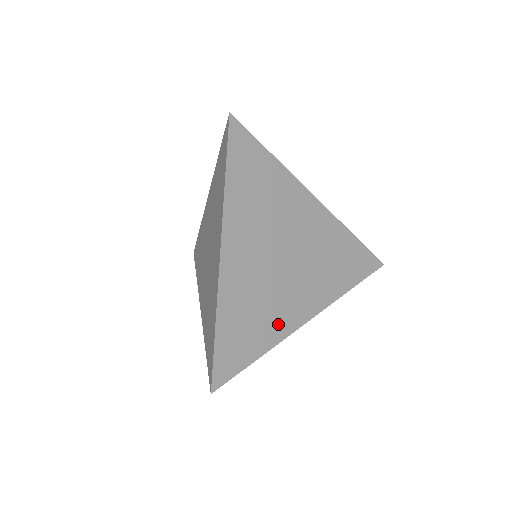
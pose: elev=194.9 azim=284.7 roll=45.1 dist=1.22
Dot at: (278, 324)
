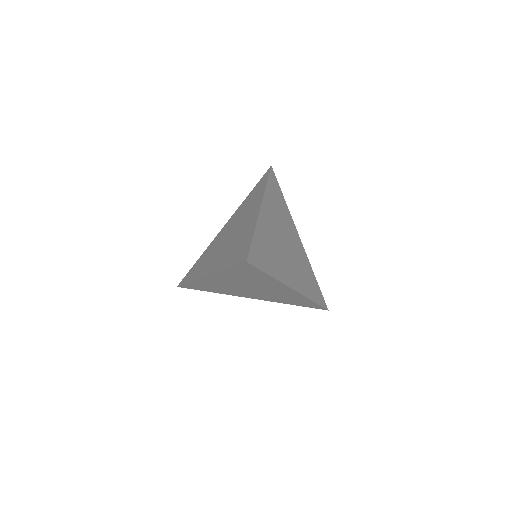
Dot at: (280, 271)
